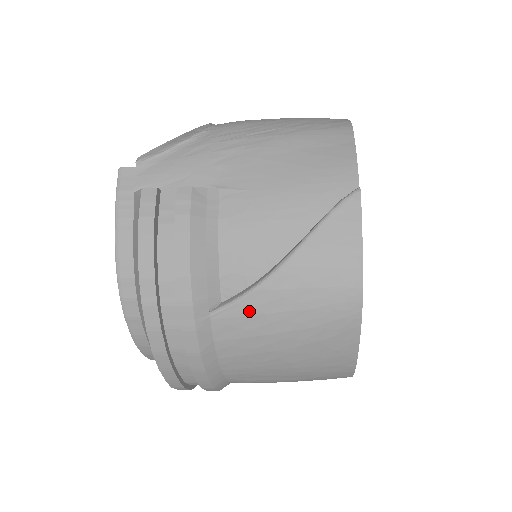
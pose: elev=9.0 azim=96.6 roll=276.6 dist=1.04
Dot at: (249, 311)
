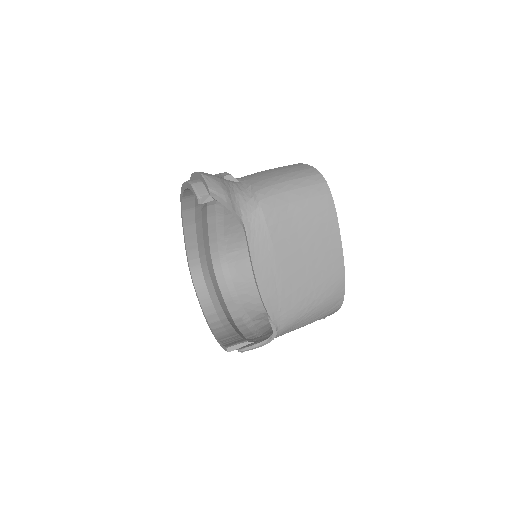
Dot at: occluded
